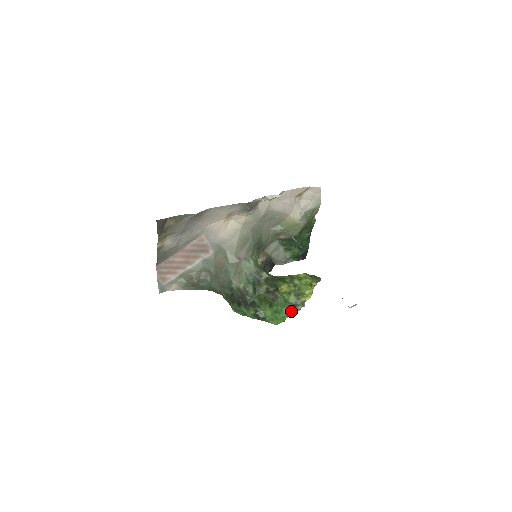
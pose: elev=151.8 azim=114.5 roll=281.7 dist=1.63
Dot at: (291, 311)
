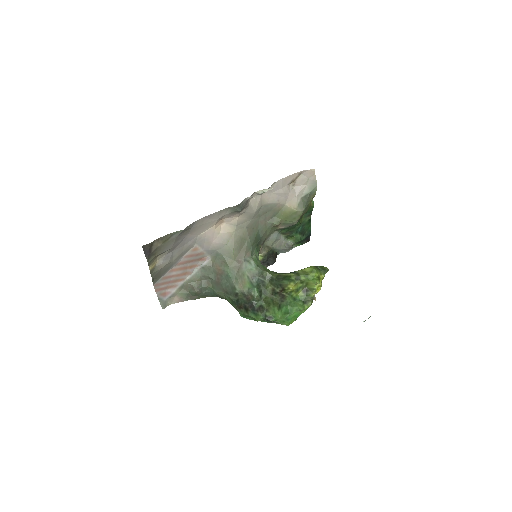
Dot at: (302, 309)
